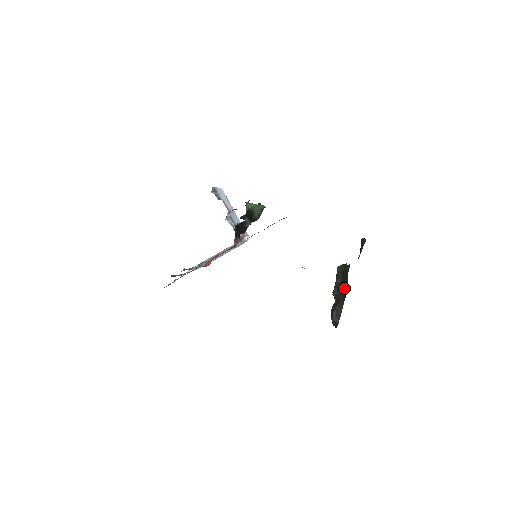
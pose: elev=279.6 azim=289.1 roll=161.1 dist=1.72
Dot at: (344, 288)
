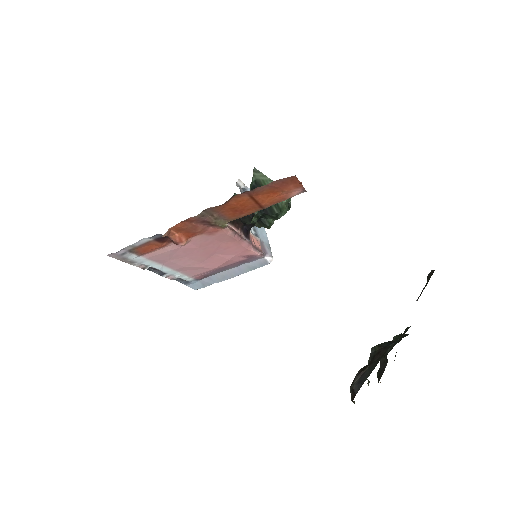
Dot at: (385, 346)
